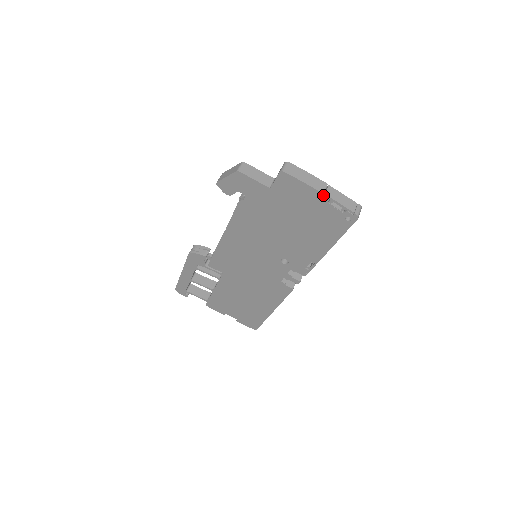
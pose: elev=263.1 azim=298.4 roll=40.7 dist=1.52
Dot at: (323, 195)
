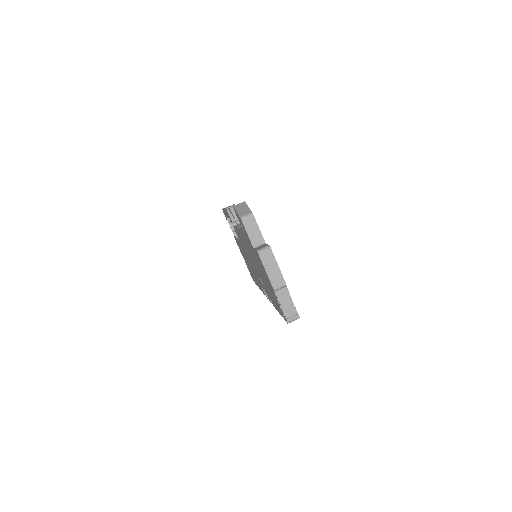
Dot at: (274, 290)
